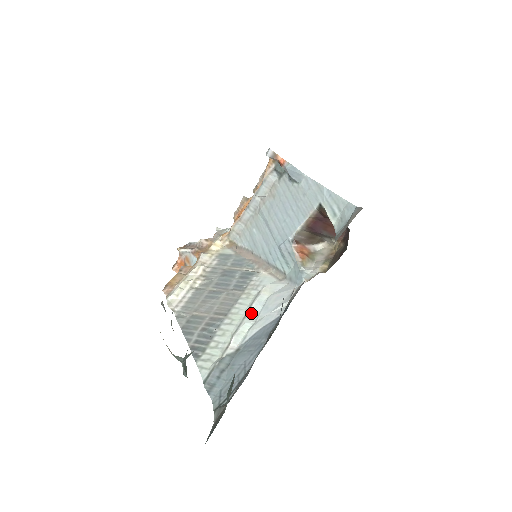
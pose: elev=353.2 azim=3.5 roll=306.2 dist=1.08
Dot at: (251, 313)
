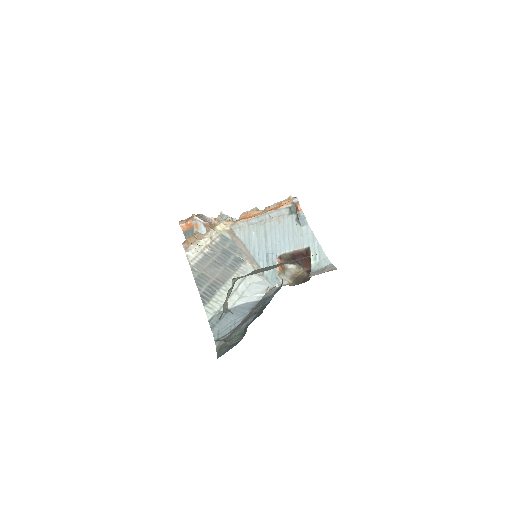
Dot at: (239, 289)
